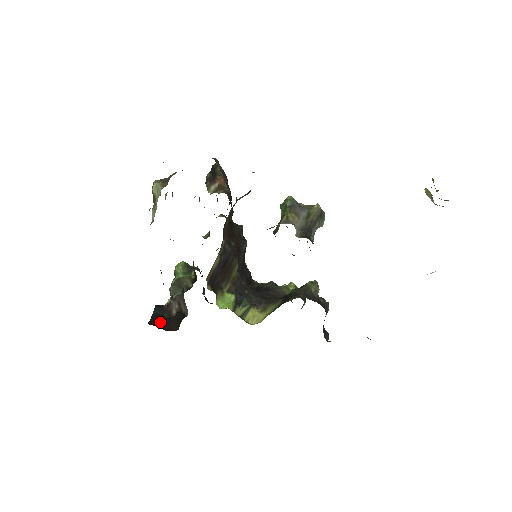
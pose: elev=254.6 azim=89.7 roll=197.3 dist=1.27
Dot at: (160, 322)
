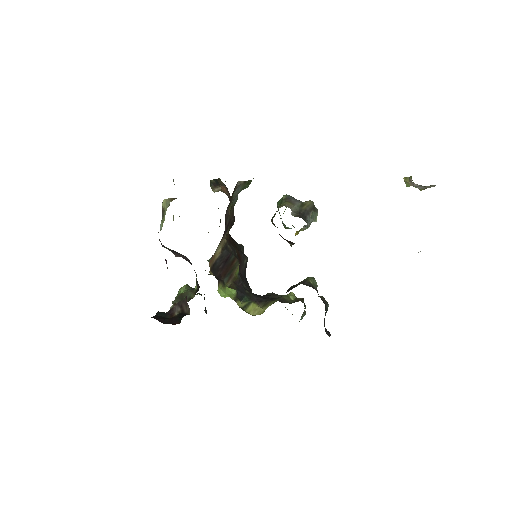
Dot at: (162, 320)
